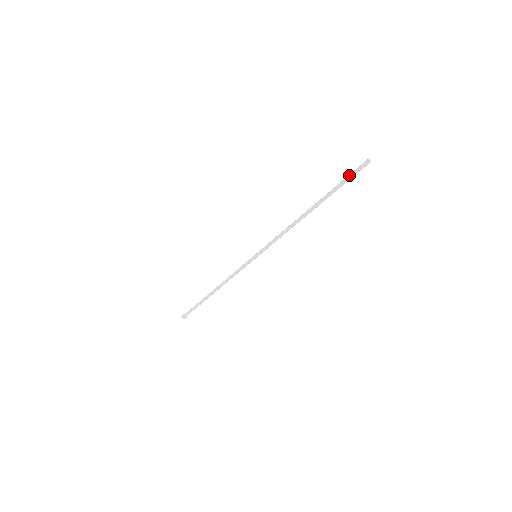
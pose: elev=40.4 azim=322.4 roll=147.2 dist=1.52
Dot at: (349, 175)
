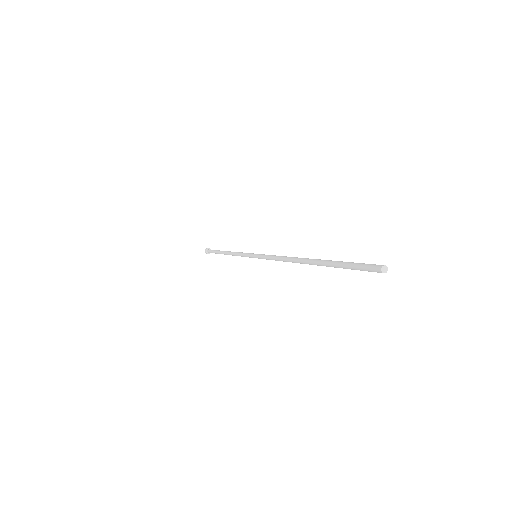
Dot at: (352, 266)
